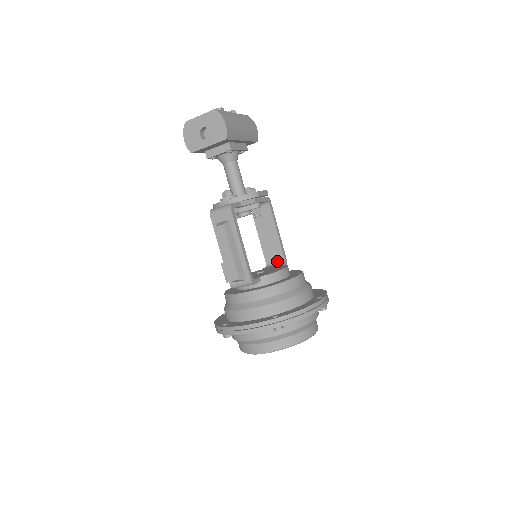
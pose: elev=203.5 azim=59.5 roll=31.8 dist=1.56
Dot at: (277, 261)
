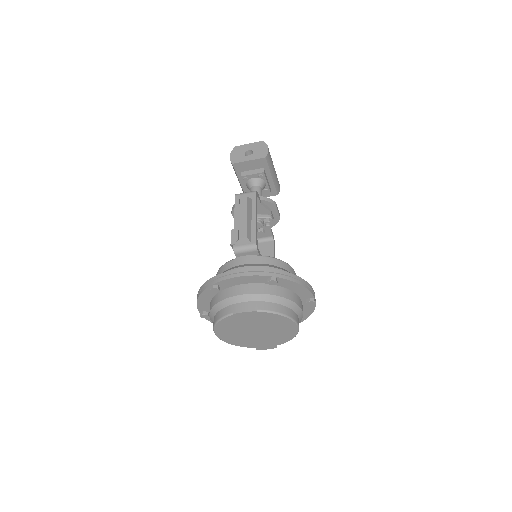
Dot at: occluded
